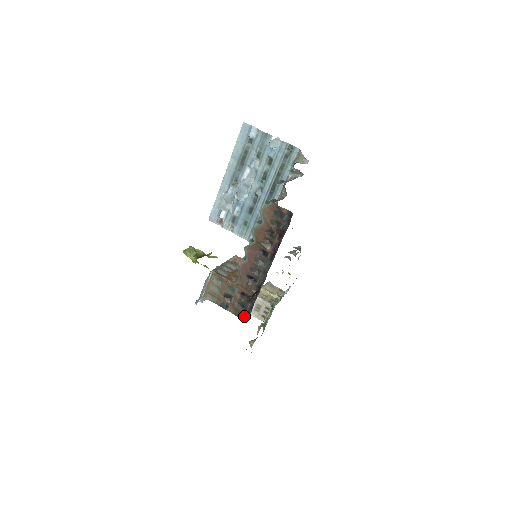
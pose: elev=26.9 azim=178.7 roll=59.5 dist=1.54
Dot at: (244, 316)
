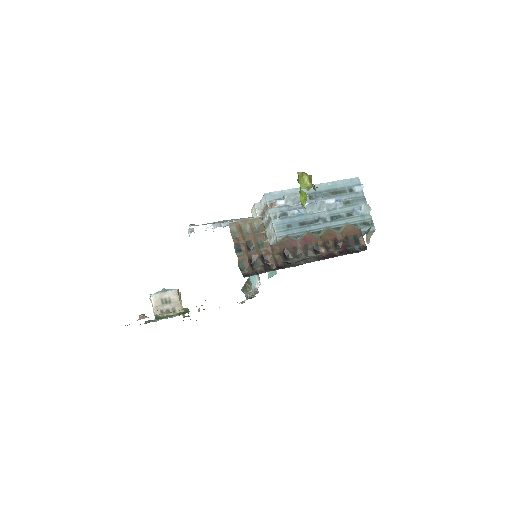
Dot at: (245, 272)
